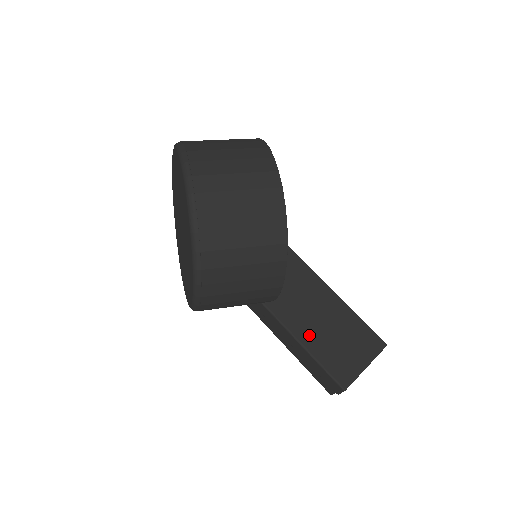
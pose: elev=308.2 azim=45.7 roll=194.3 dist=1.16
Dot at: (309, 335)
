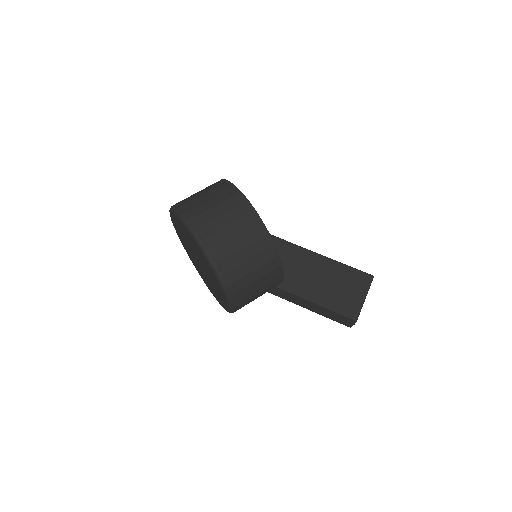
Dot at: (316, 294)
